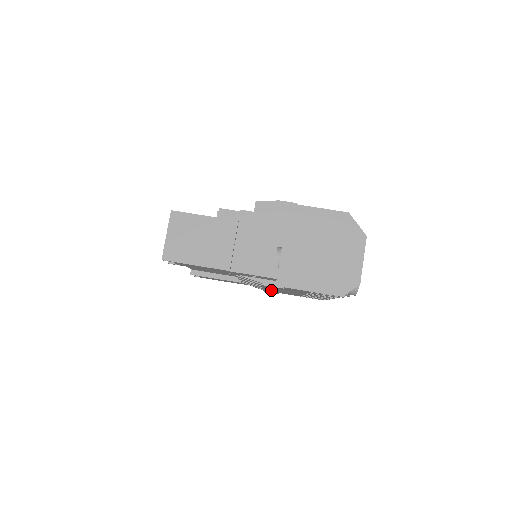
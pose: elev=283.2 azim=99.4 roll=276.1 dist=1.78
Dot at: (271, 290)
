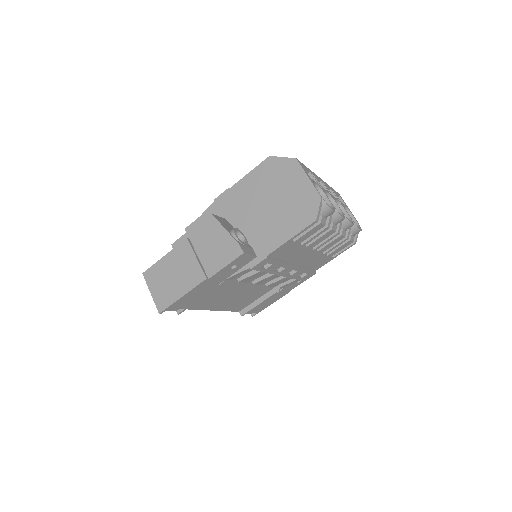
Dot at: (289, 271)
